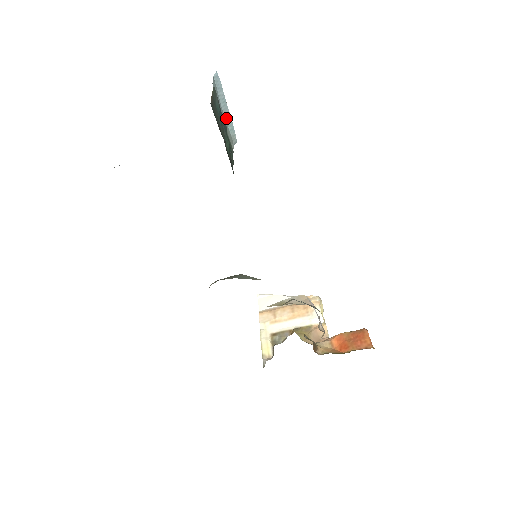
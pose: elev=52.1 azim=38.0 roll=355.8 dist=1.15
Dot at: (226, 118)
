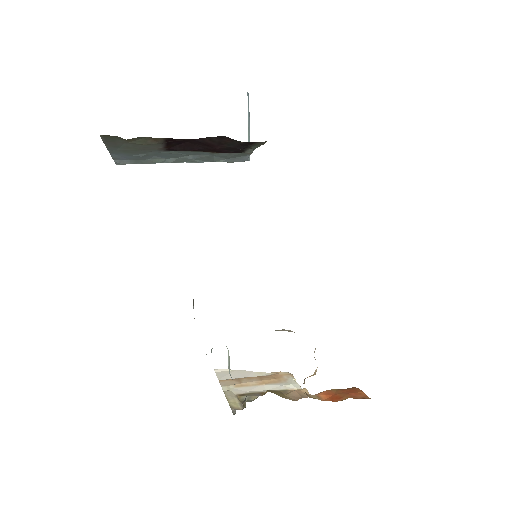
Dot at: (248, 130)
